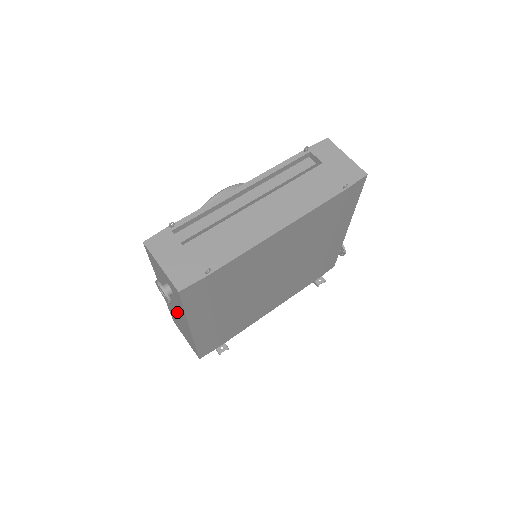
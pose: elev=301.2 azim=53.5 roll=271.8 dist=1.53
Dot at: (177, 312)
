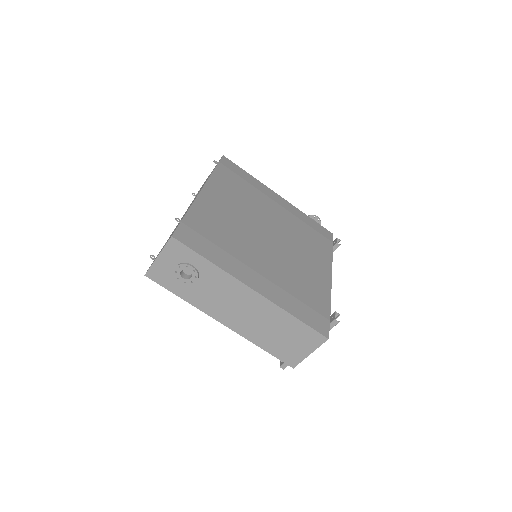
Dot at: (238, 305)
